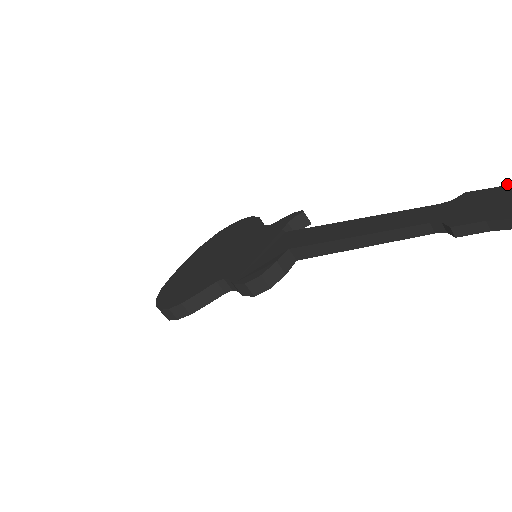
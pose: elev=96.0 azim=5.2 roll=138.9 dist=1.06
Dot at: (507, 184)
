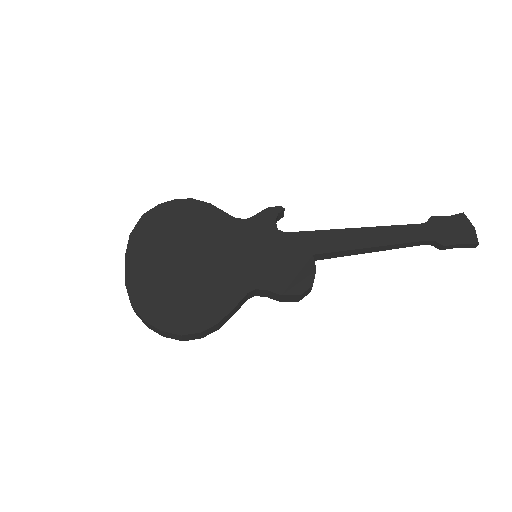
Dot at: (453, 215)
